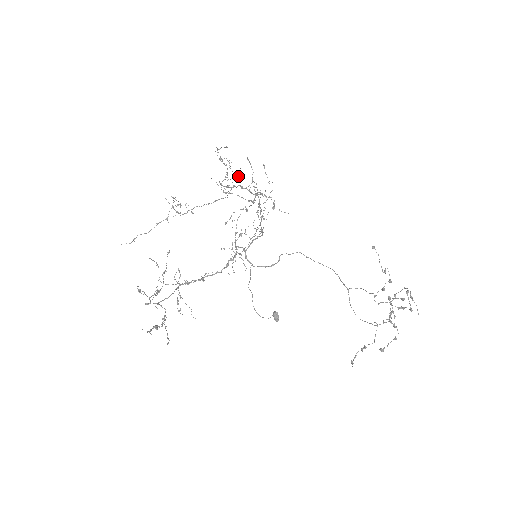
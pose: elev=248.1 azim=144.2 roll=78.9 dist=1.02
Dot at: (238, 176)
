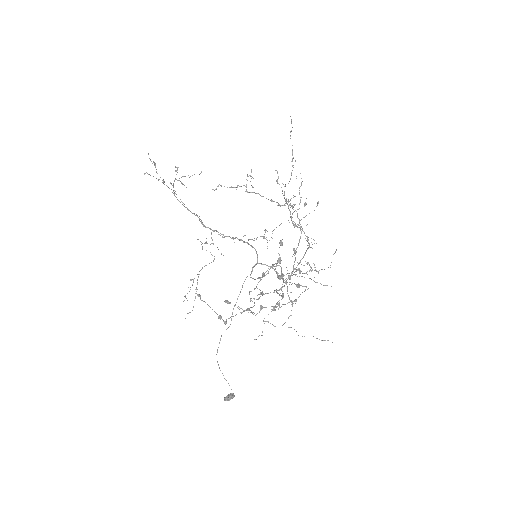
Dot at: (300, 201)
